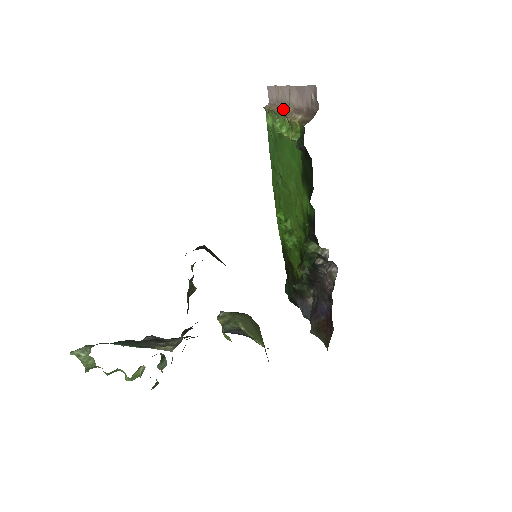
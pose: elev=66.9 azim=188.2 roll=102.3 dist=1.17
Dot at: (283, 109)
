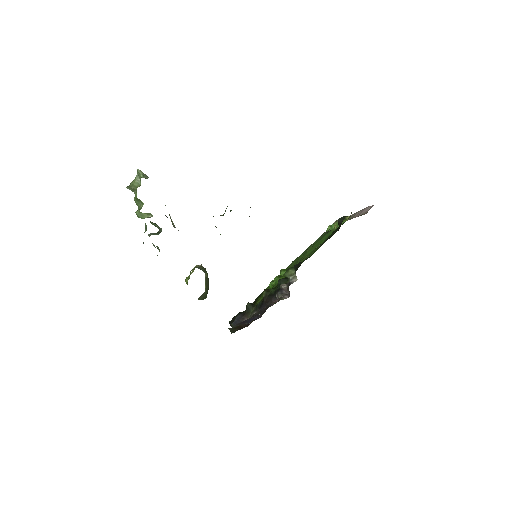
Dot at: occluded
